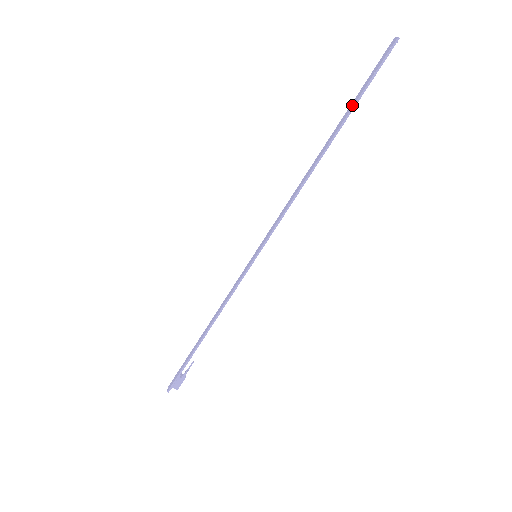
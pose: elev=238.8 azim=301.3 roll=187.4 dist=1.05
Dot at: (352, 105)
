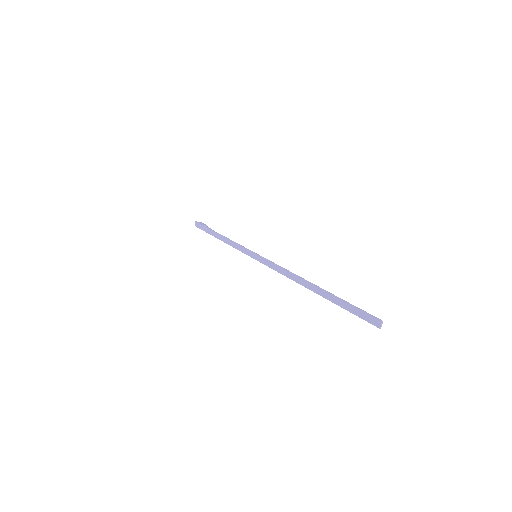
Dot at: (336, 302)
